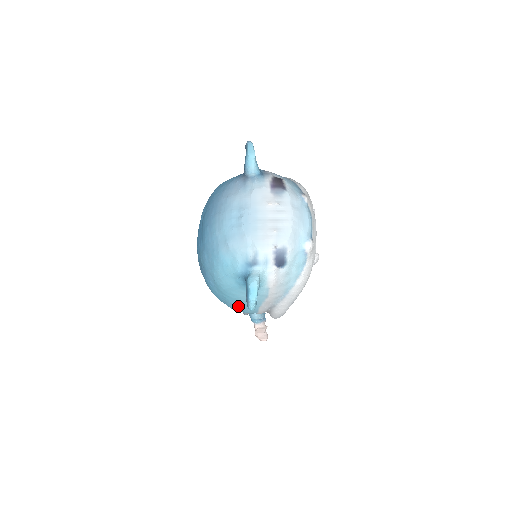
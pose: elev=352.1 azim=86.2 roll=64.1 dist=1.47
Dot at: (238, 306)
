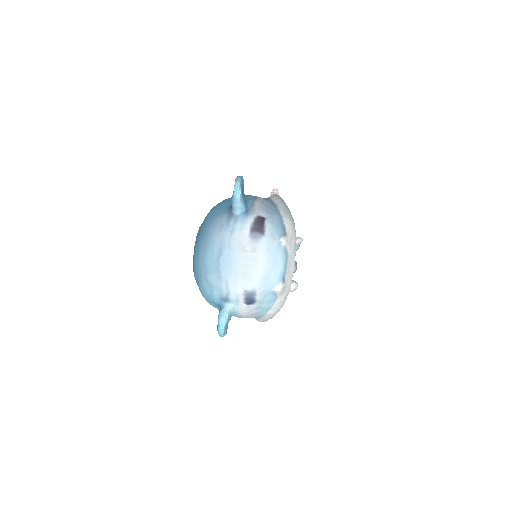
Dot at: occluded
